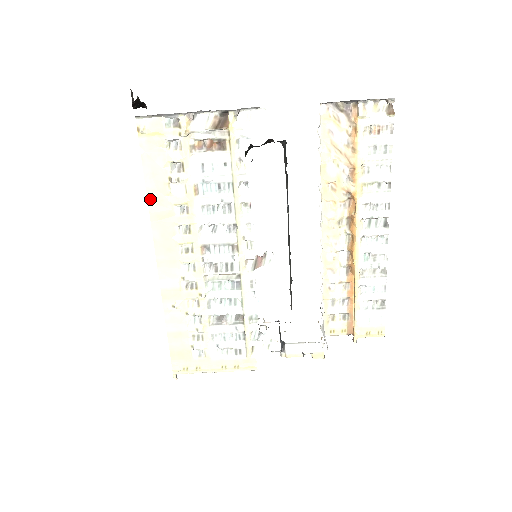
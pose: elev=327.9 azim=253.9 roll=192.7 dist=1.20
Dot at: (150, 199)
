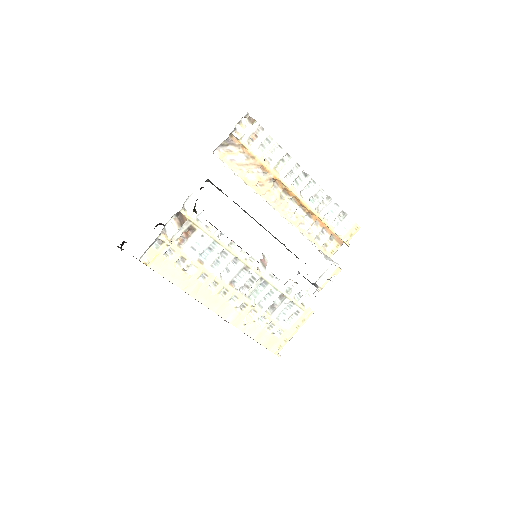
Dot at: (183, 288)
